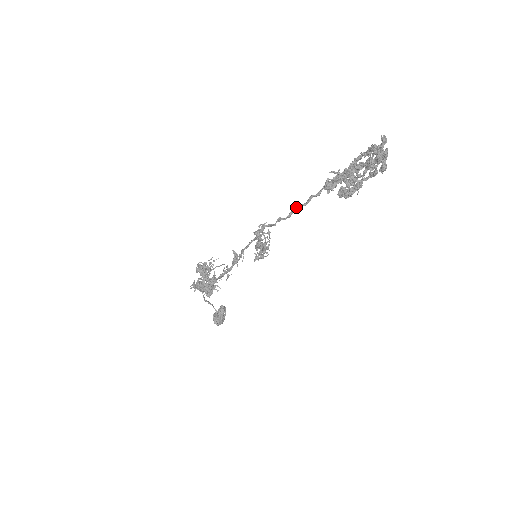
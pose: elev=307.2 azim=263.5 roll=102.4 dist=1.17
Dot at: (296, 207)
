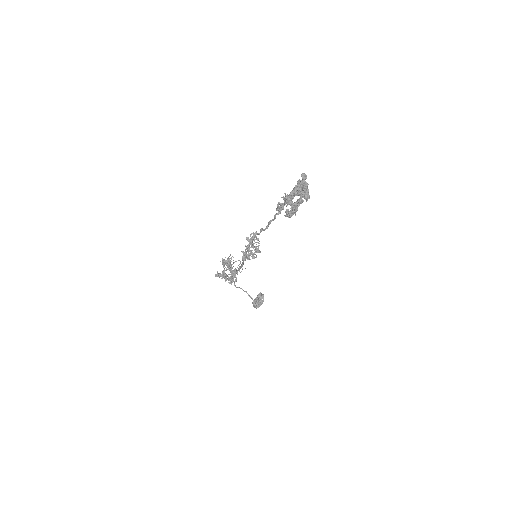
Dot at: (269, 221)
